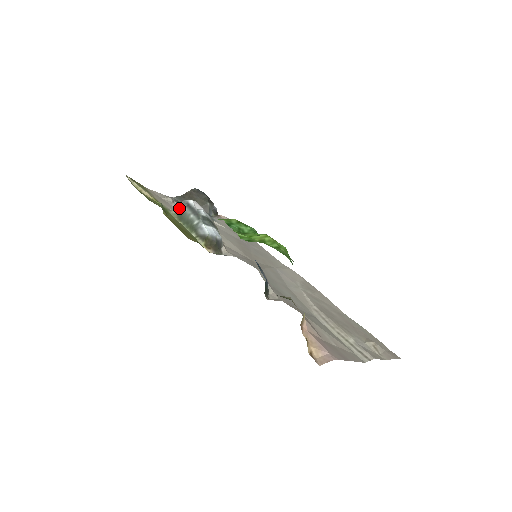
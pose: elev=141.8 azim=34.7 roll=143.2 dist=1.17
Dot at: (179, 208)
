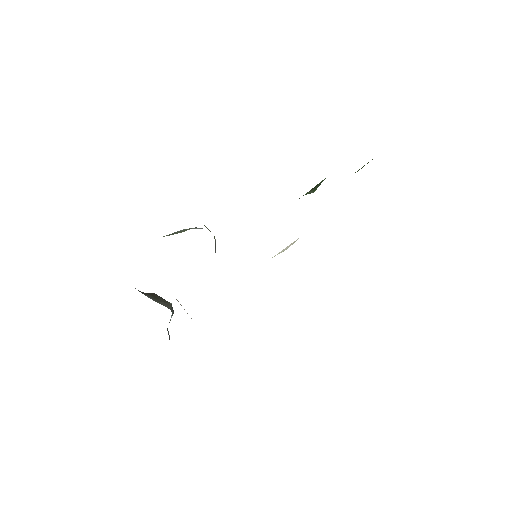
Dot at: (166, 235)
